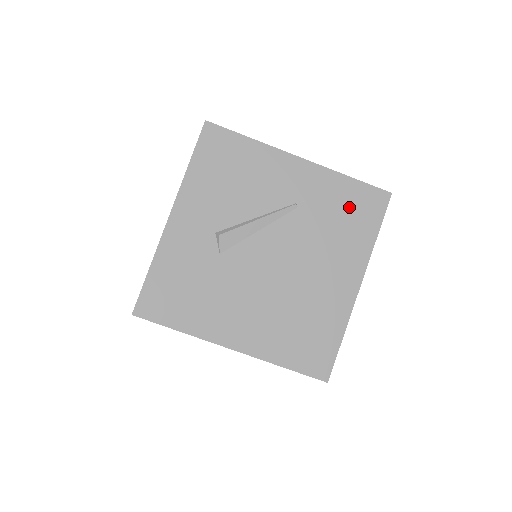
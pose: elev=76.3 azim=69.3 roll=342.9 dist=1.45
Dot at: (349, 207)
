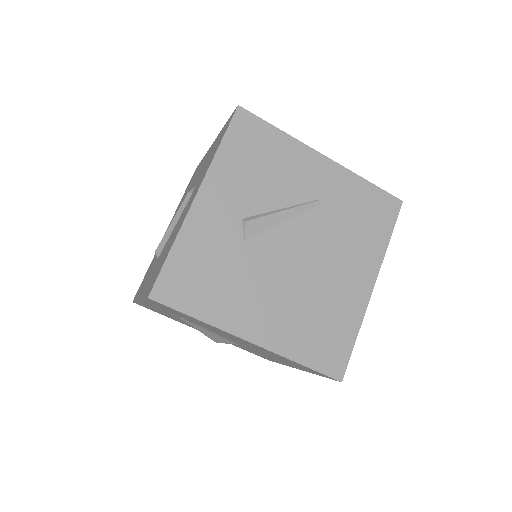
Dot at: (366, 209)
